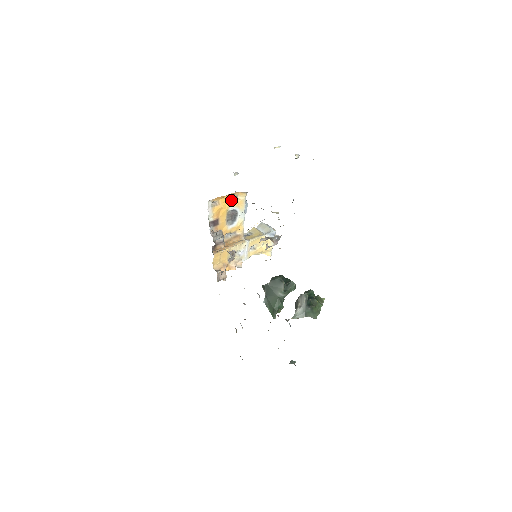
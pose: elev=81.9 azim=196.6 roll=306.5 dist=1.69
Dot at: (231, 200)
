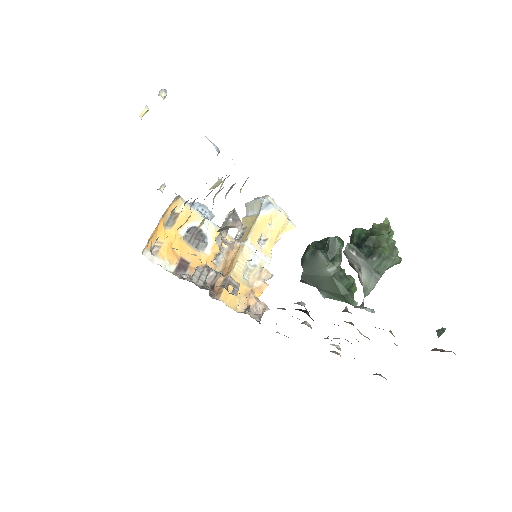
Dot at: (172, 224)
